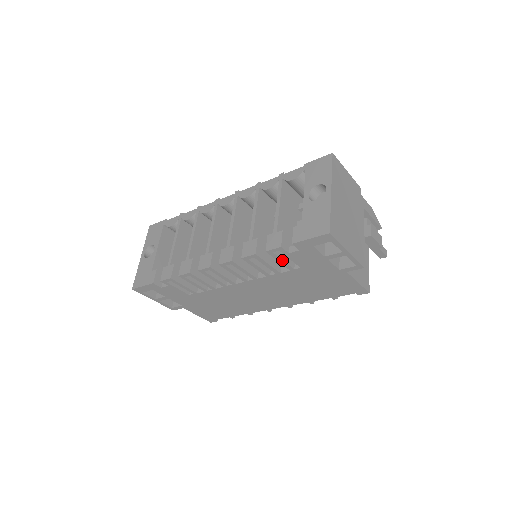
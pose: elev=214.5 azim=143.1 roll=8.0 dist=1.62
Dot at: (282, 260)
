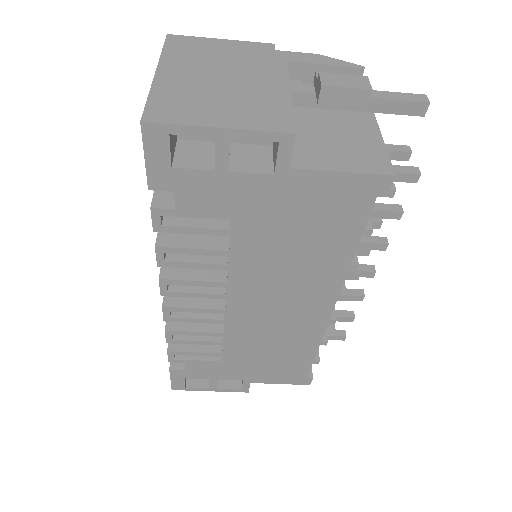
Dot at: (192, 228)
